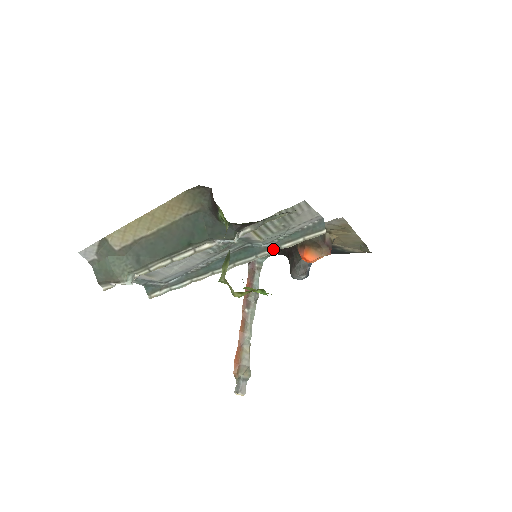
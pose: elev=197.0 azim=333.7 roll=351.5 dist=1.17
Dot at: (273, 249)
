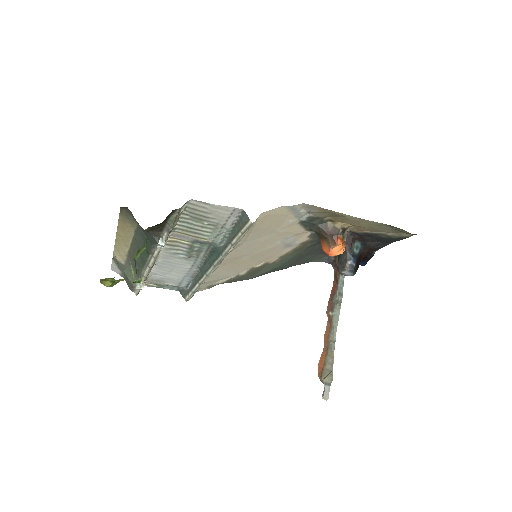
Dot at: (228, 247)
